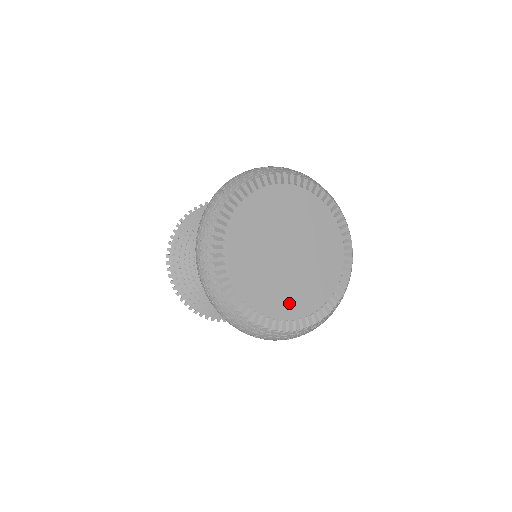
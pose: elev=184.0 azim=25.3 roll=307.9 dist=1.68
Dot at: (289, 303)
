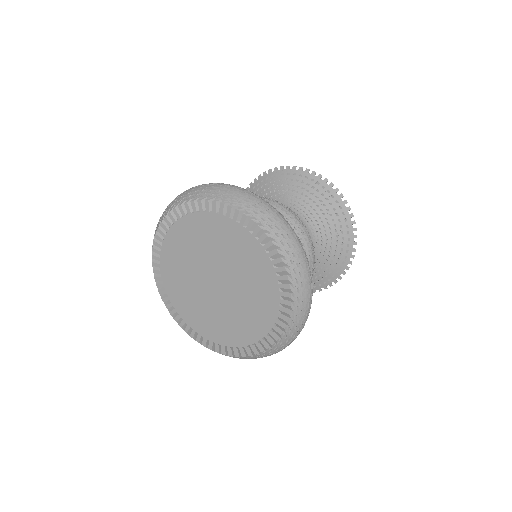
Dot at: (215, 329)
